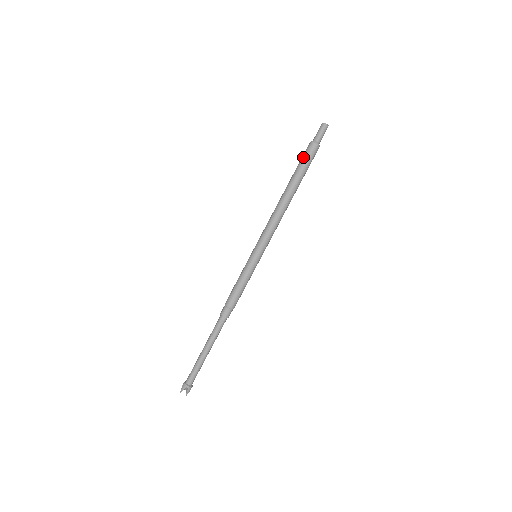
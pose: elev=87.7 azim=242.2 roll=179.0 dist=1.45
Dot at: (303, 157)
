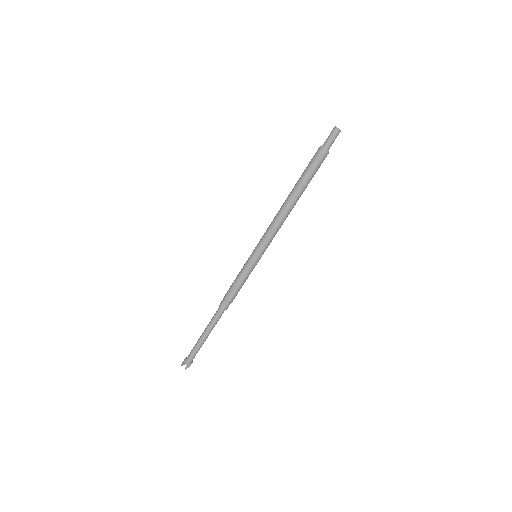
Dot at: (309, 162)
